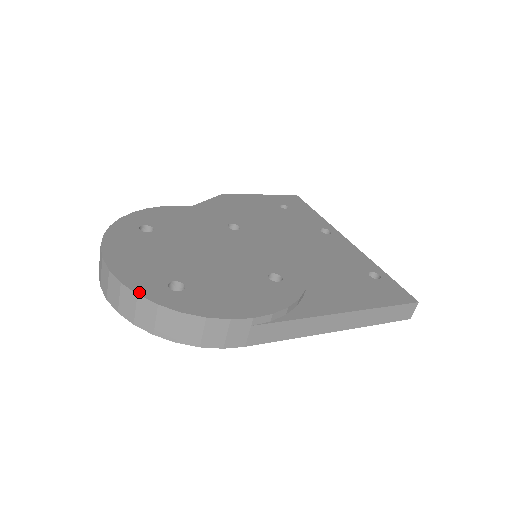
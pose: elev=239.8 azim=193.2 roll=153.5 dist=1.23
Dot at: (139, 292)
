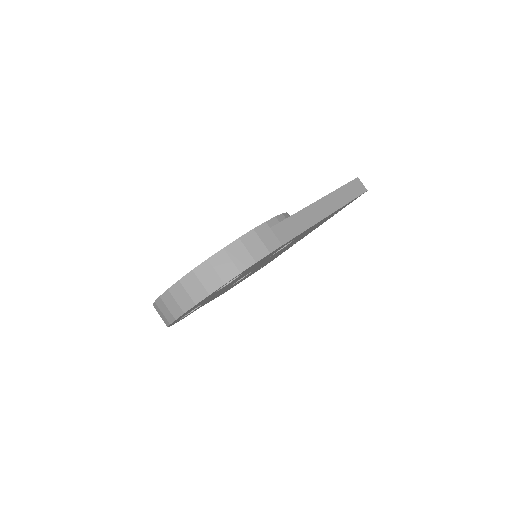
Dot at: (192, 270)
